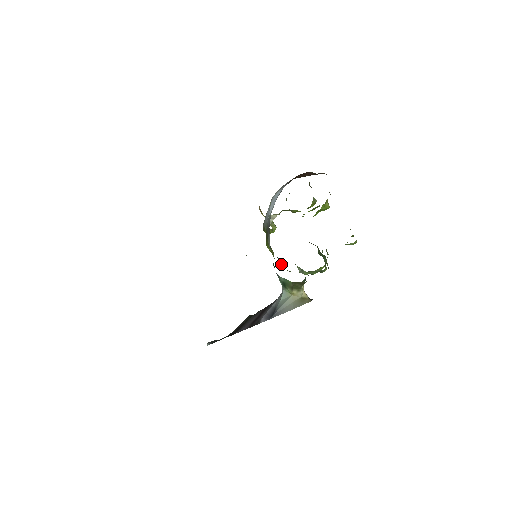
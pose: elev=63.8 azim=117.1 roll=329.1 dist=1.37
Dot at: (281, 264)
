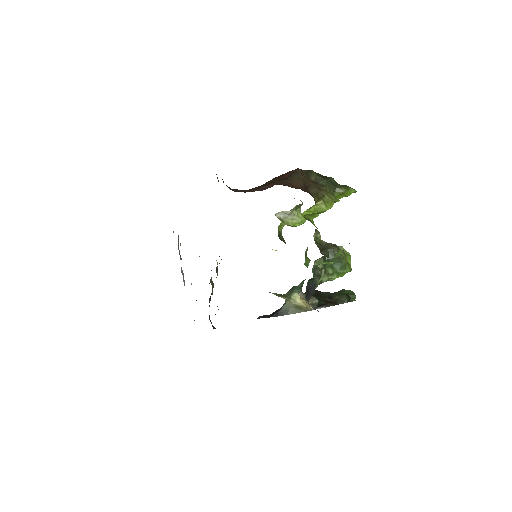
Dot at: occluded
